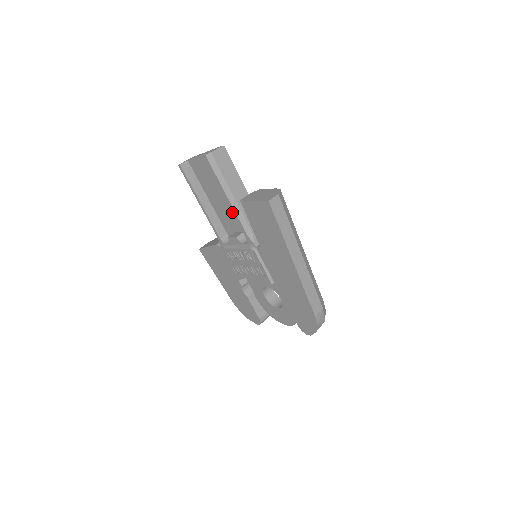
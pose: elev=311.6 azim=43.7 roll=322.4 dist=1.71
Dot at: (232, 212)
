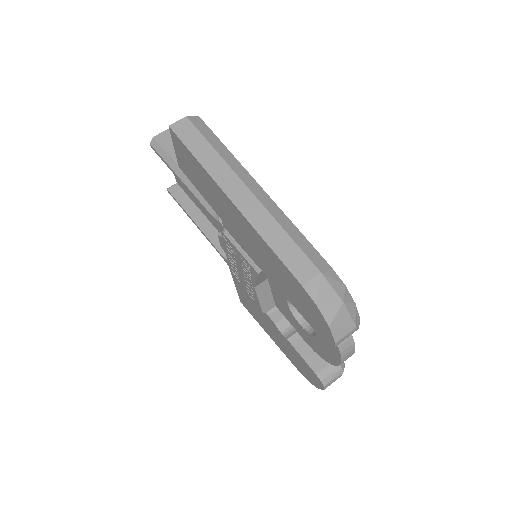
Dot at: occluded
